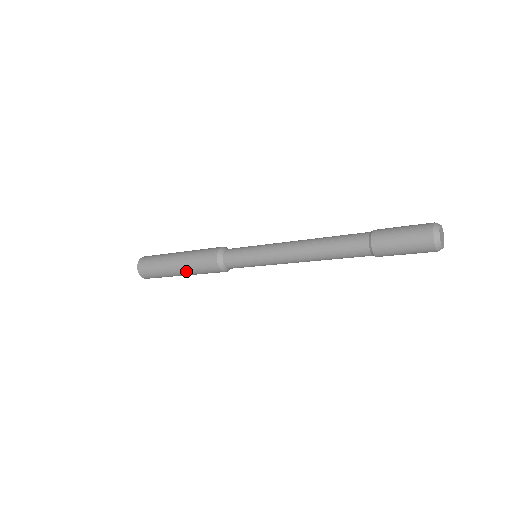
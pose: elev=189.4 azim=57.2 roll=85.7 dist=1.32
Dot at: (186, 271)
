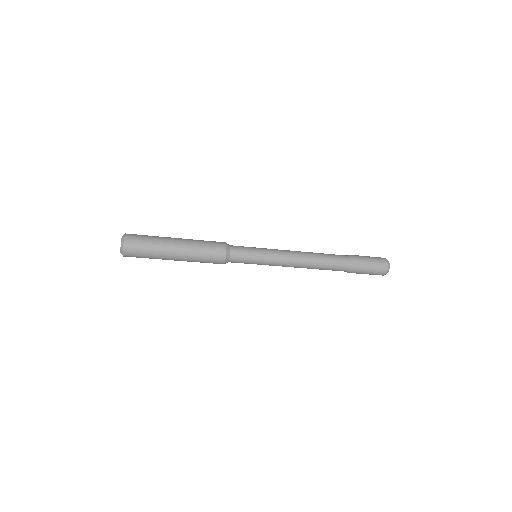
Dot at: (186, 258)
